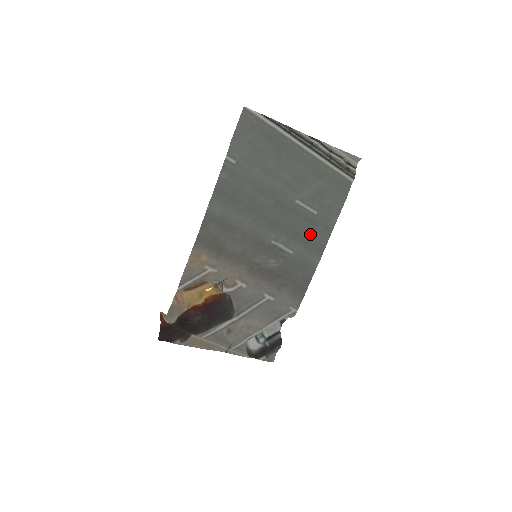
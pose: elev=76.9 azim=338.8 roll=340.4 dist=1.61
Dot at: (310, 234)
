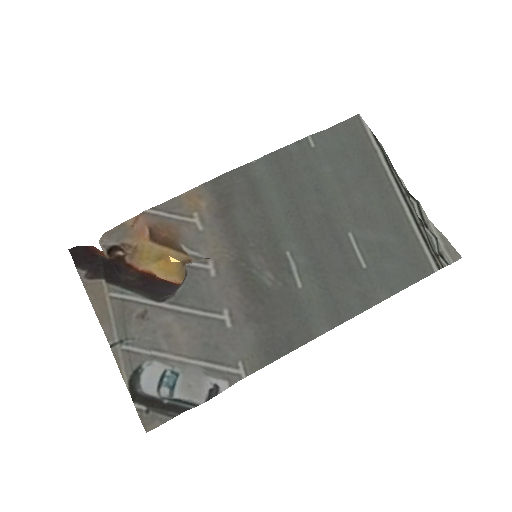
Dot at: (339, 284)
